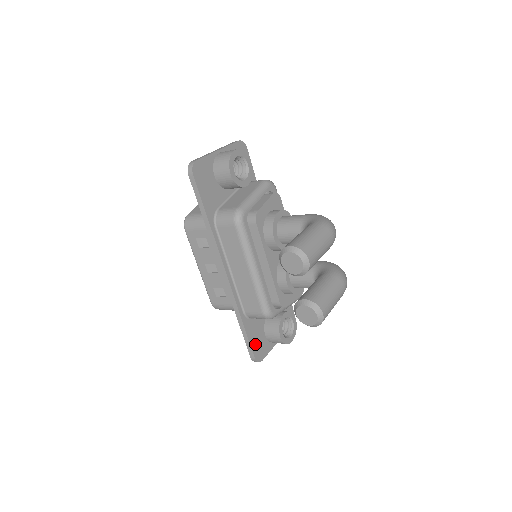
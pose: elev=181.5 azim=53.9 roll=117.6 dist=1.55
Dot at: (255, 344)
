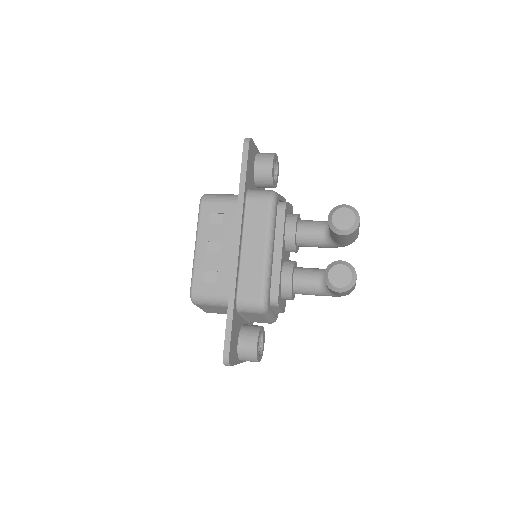
Dot at: (232, 341)
